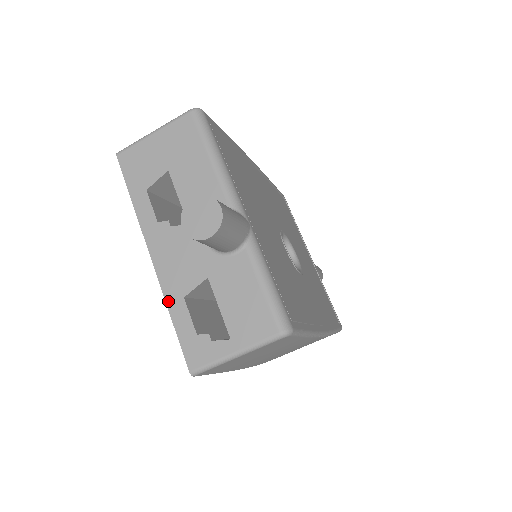
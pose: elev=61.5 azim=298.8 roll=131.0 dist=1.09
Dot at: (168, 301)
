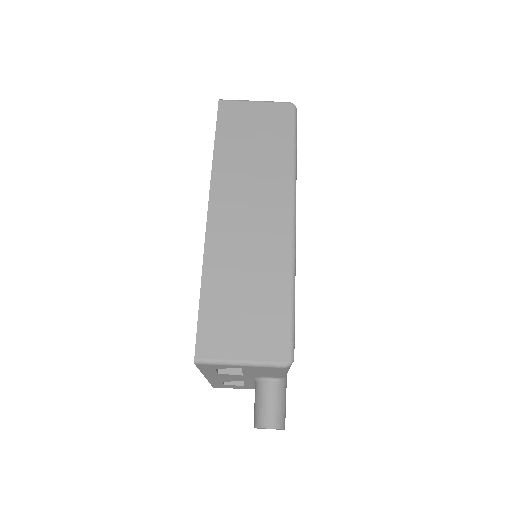
Dot at: occluded
